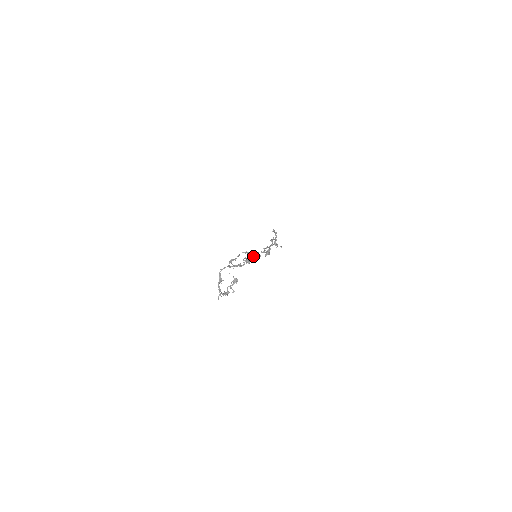
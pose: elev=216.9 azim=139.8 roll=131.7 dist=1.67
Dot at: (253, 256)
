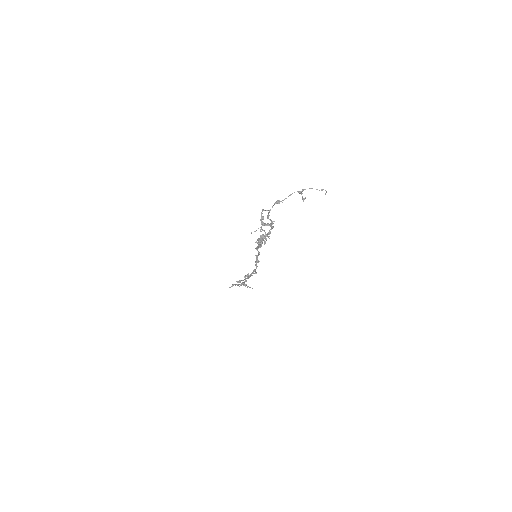
Dot at: occluded
